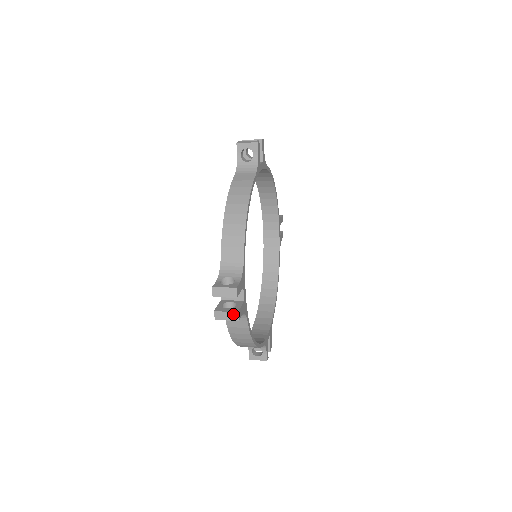
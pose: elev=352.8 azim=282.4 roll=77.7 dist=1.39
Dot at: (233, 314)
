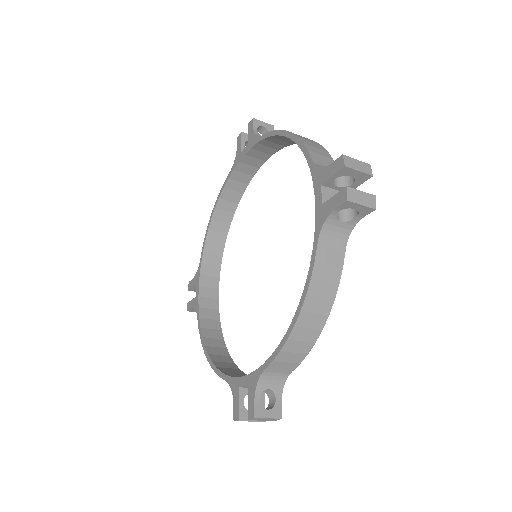
Dot at: (370, 197)
